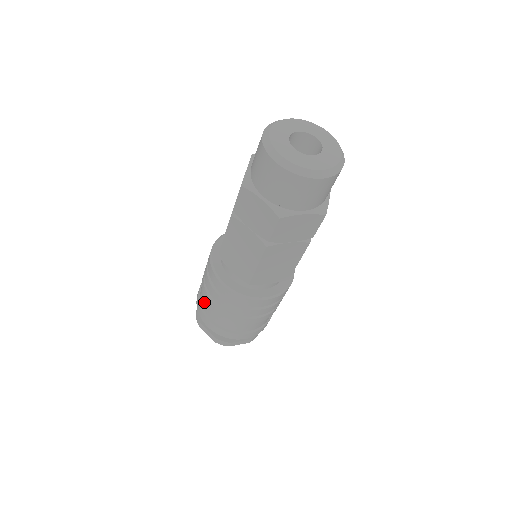
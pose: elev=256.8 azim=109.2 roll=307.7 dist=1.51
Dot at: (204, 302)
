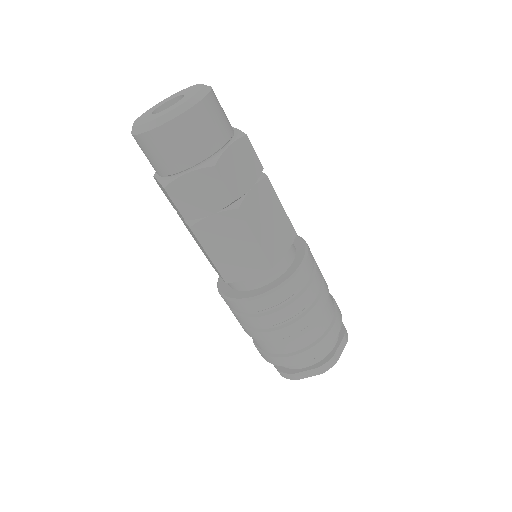
Dot at: (270, 347)
